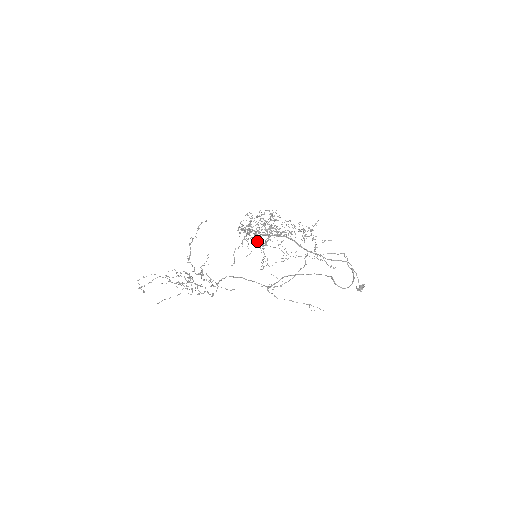
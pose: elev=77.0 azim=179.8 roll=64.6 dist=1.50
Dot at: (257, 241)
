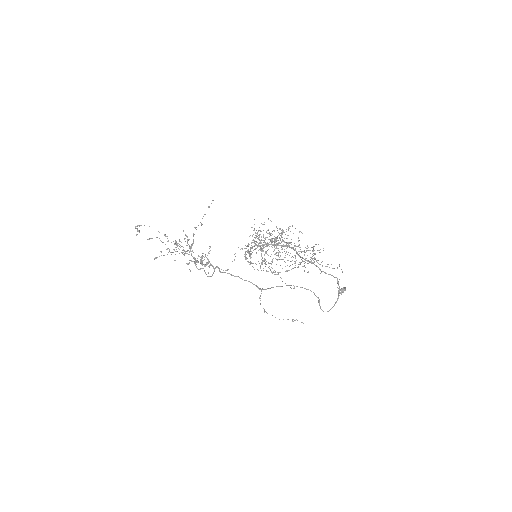
Dot at: occluded
